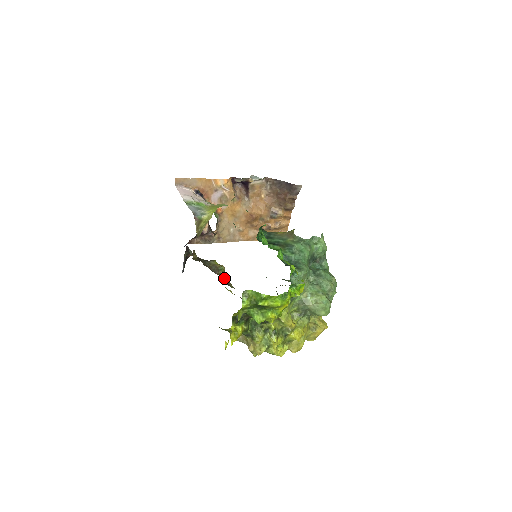
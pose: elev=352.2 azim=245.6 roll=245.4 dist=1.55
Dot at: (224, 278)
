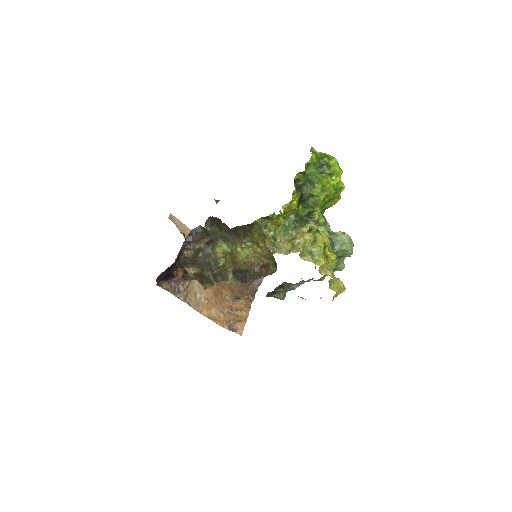
Dot at: (222, 270)
